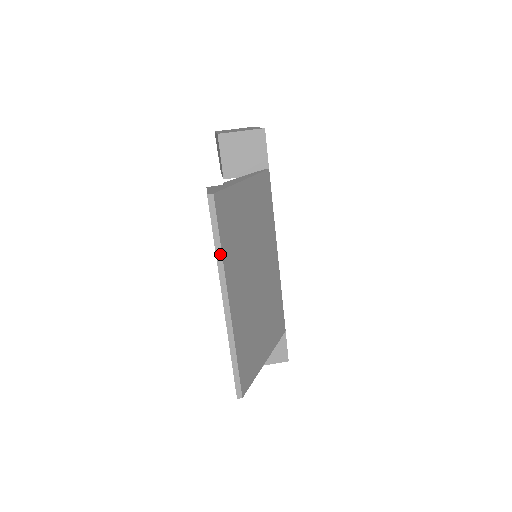
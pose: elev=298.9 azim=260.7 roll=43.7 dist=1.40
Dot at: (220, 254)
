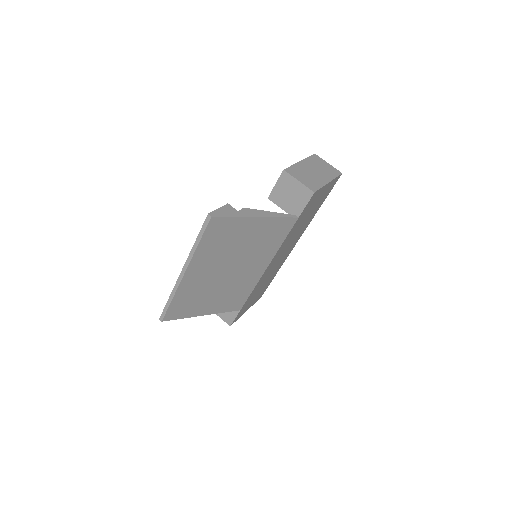
Dot at: (195, 248)
